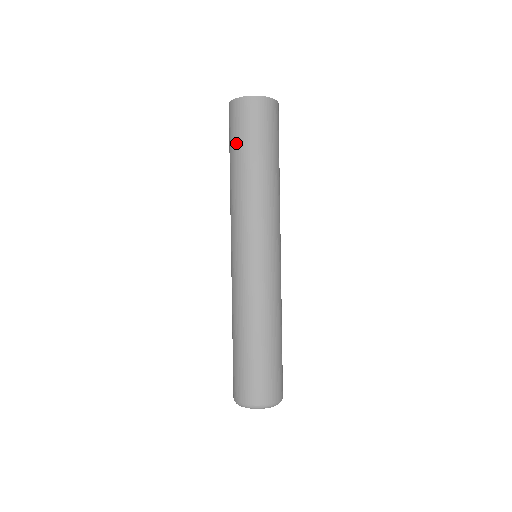
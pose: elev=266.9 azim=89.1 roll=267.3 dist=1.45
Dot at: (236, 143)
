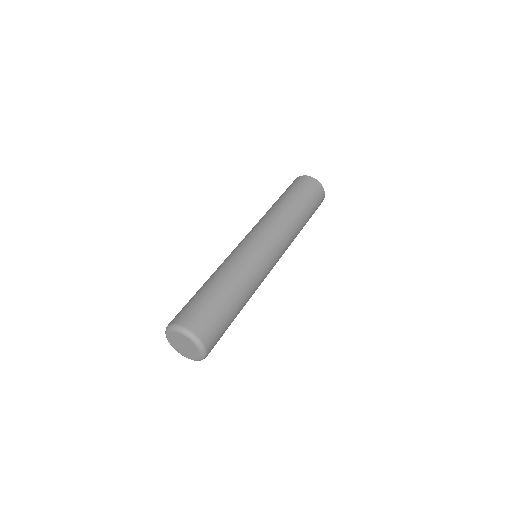
Dot at: (285, 192)
